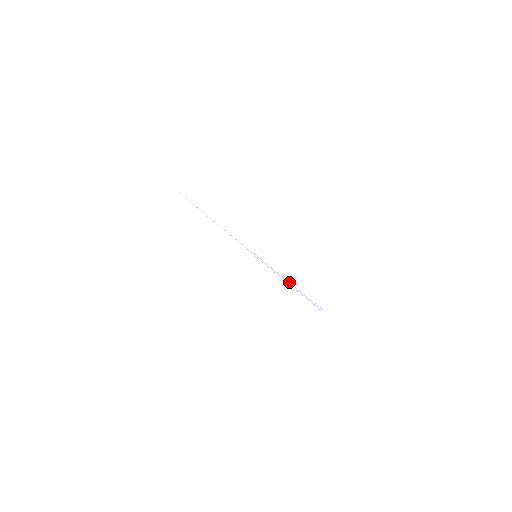
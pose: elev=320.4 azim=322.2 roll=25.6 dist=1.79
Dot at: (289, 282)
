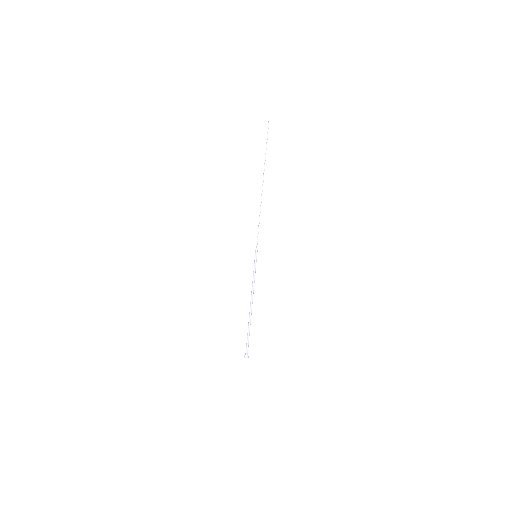
Dot at: (251, 308)
